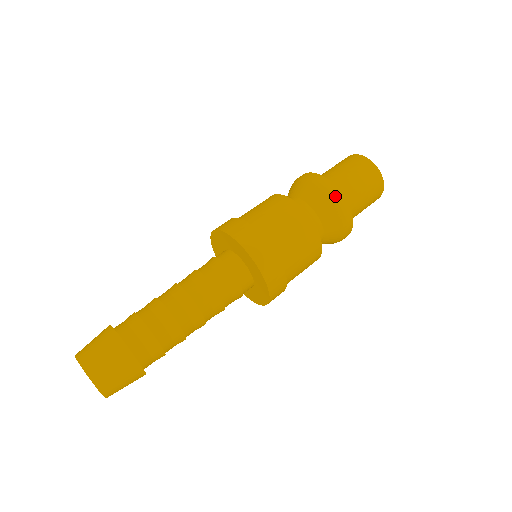
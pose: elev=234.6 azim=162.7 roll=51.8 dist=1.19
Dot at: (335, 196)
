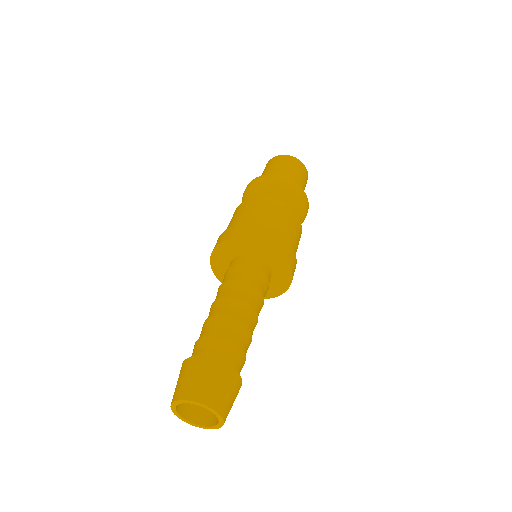
Dot at: (269, 178)
